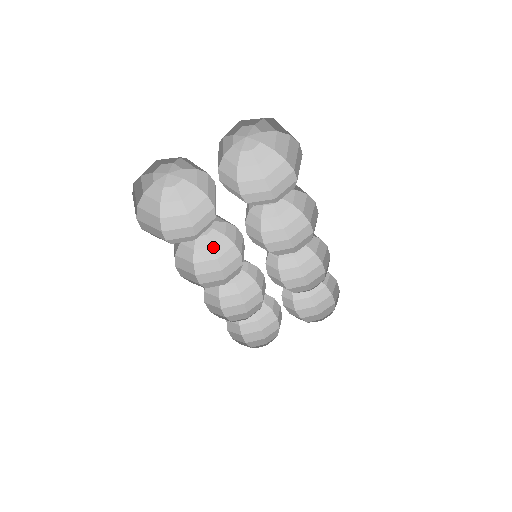
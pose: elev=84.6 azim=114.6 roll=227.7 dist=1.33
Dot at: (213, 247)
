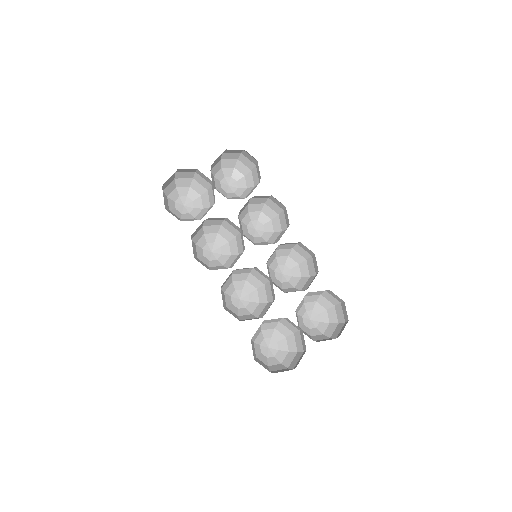
Dot at: (224, 265)
